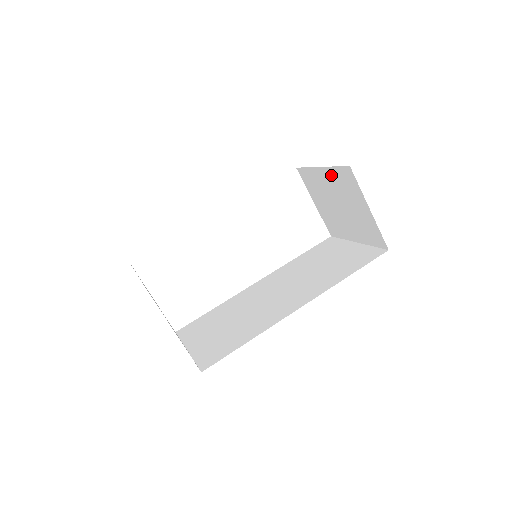
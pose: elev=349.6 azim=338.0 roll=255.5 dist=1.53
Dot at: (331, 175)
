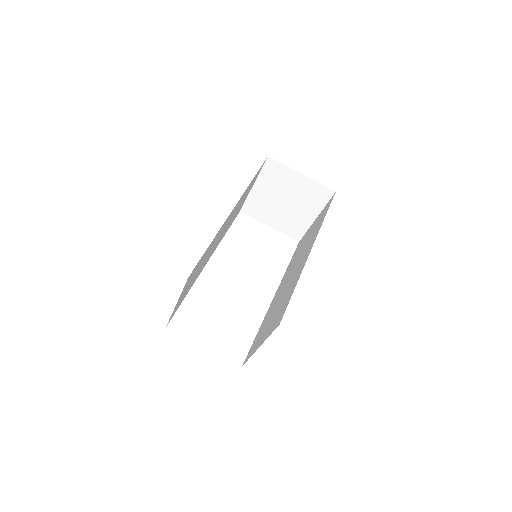
Dot at: (263, 182)
